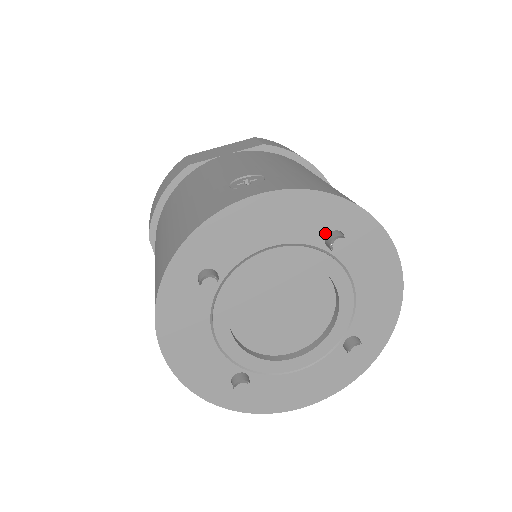
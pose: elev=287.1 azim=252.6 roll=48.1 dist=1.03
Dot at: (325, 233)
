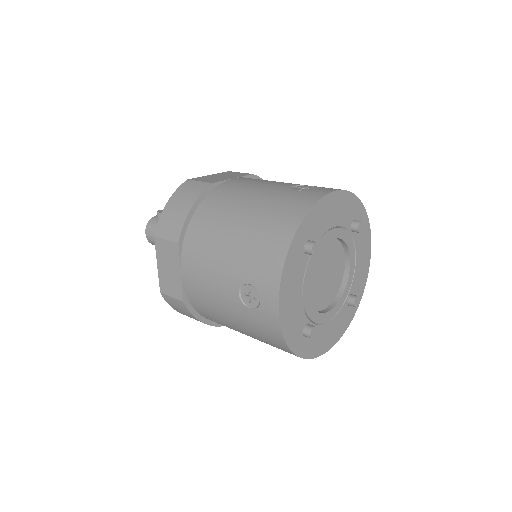
Dot at: (351, 221)
